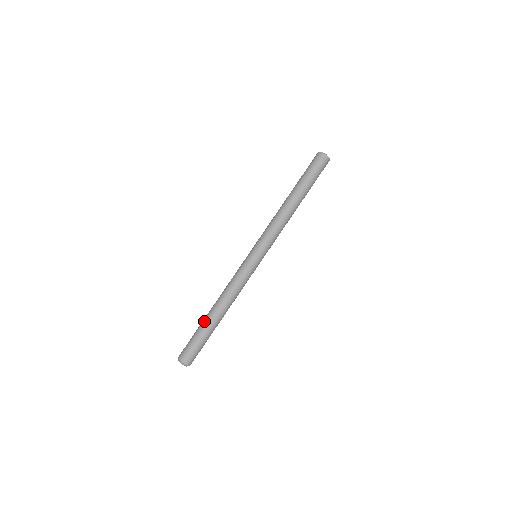
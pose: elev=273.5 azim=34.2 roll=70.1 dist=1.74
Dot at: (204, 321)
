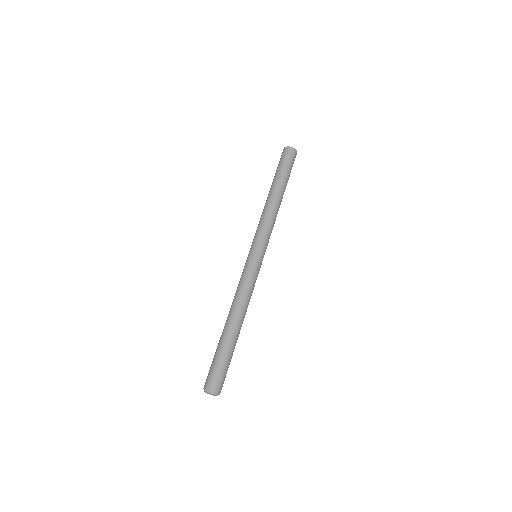
Dot at: (220, 337)
